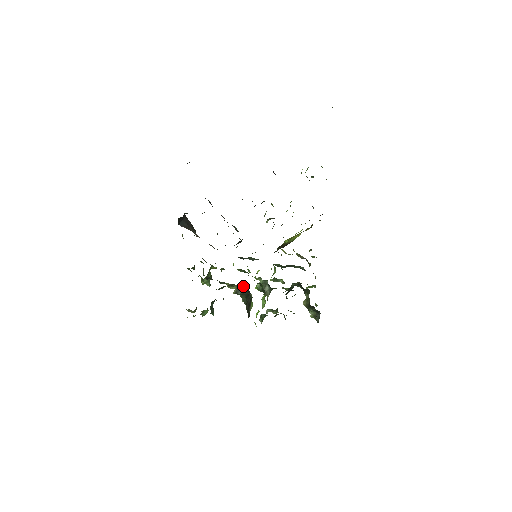
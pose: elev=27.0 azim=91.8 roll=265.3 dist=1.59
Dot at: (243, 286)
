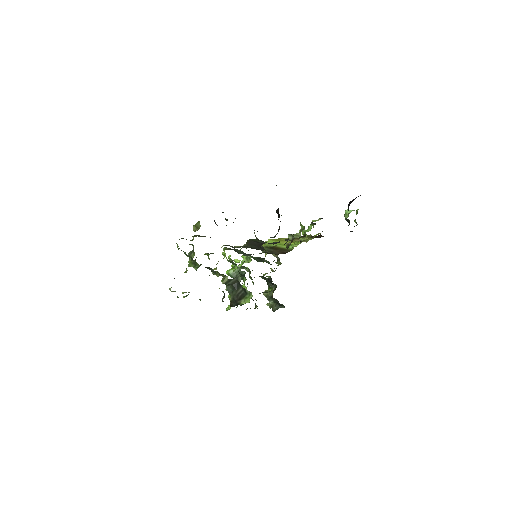
Dot at: (235, 279)
